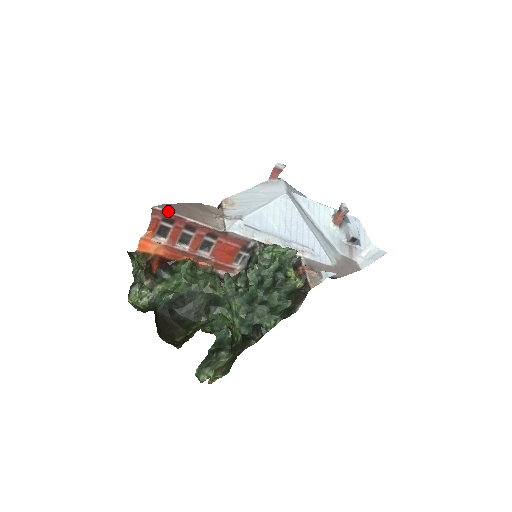
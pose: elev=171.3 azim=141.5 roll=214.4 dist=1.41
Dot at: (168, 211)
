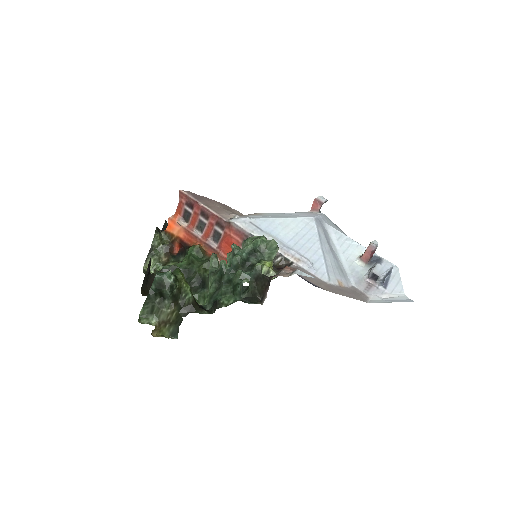
Dot at: (190, 196)
